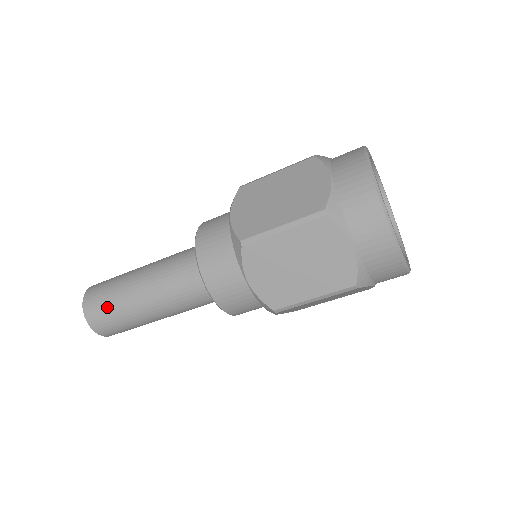
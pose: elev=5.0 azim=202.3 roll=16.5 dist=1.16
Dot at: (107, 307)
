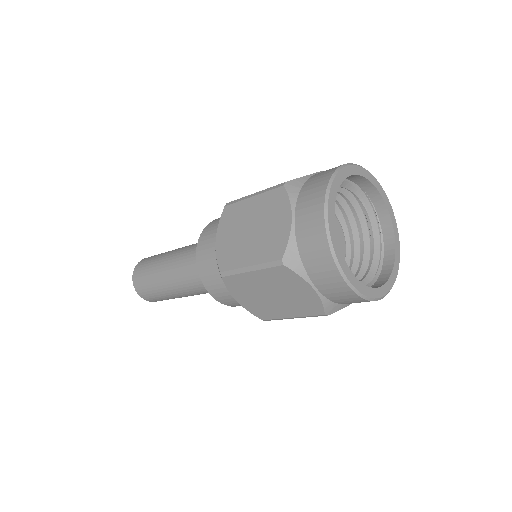
Dot at: (148, 263)
